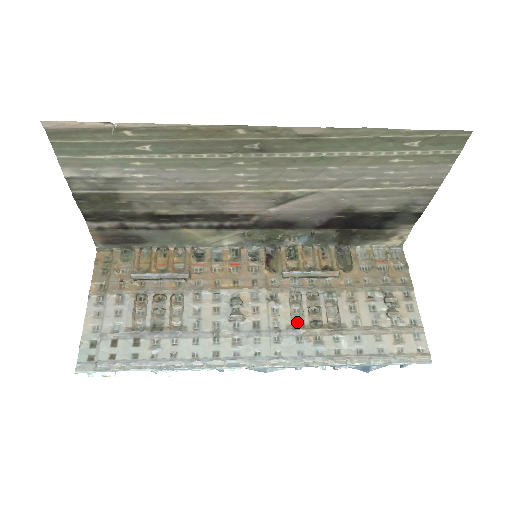
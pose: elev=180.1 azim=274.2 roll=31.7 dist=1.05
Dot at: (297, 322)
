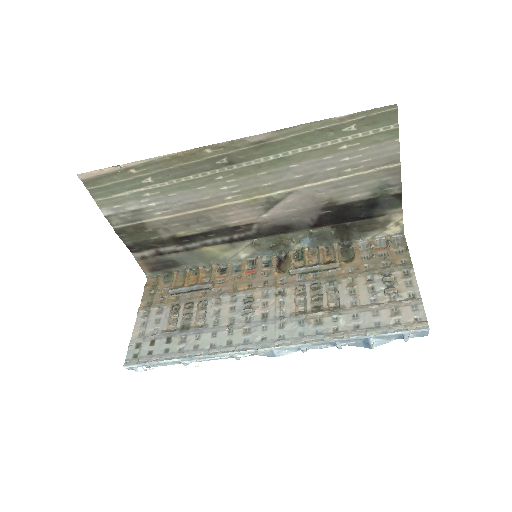
Dot at: (301, 310)
